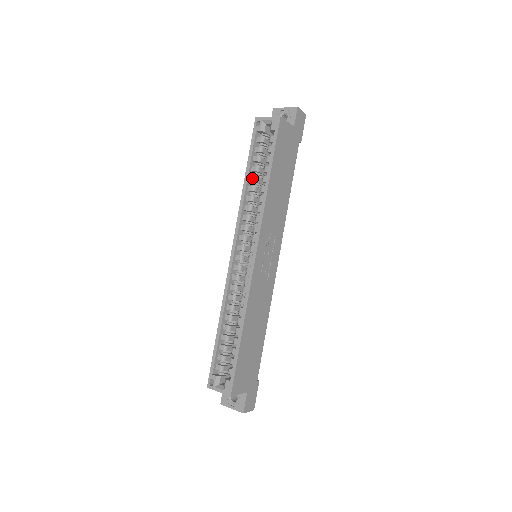
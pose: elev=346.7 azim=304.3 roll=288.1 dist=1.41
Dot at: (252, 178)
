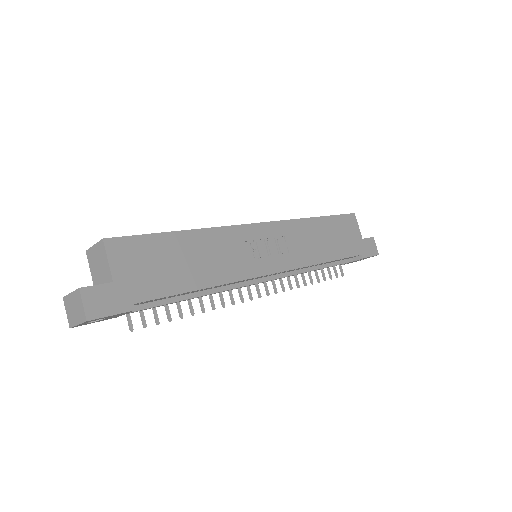
Dot at: occluded
